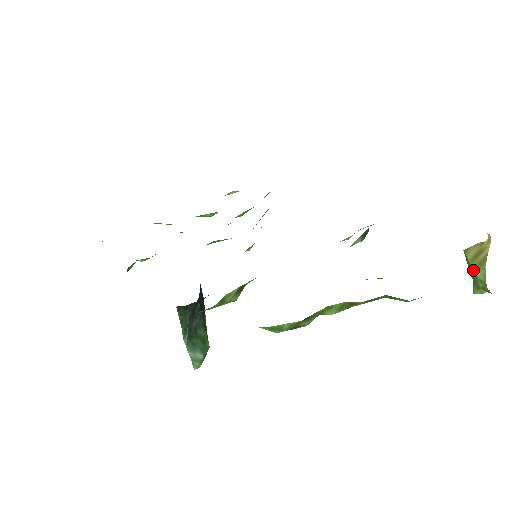
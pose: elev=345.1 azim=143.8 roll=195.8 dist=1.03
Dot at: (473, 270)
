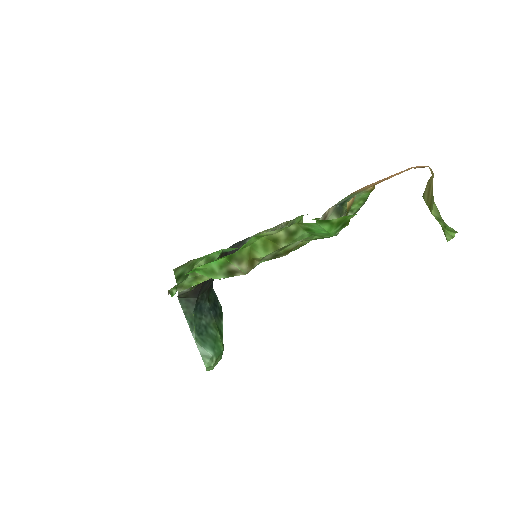
Dot at: occluded
